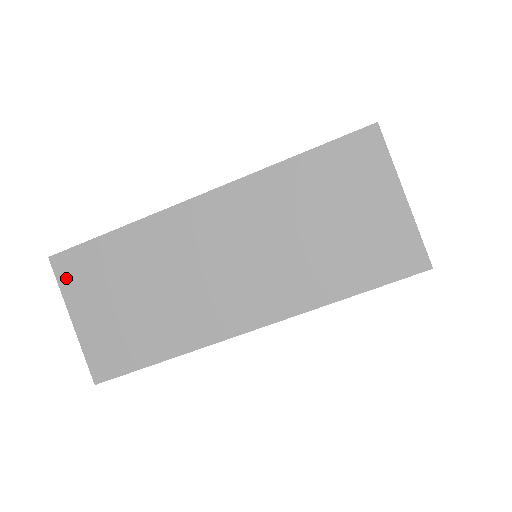
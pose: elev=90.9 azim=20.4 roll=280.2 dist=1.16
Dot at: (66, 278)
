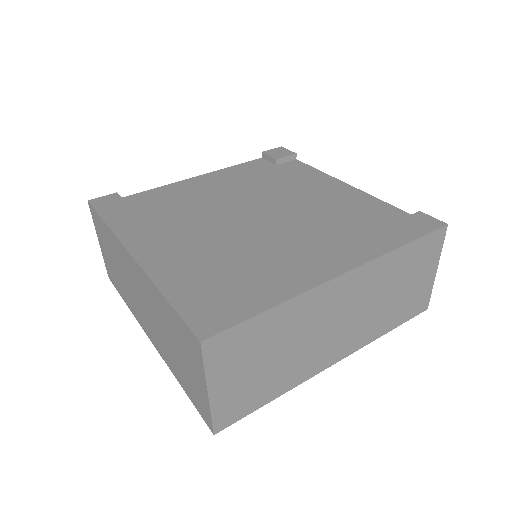
Dot at: (214, 357)
